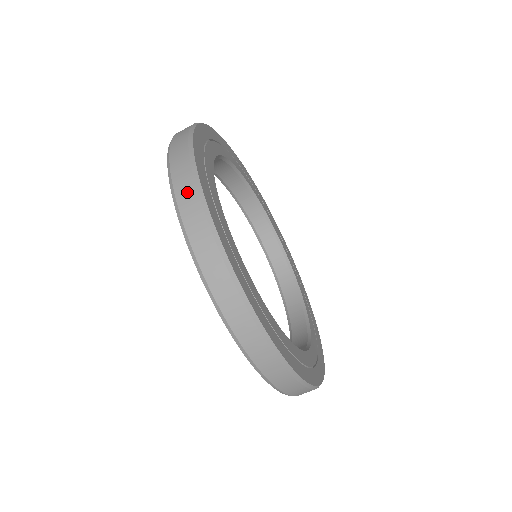
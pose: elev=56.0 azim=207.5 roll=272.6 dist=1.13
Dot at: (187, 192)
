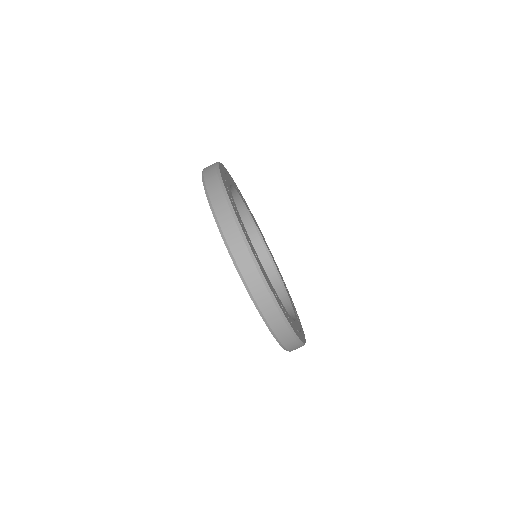
Dot at: (210, 168)
